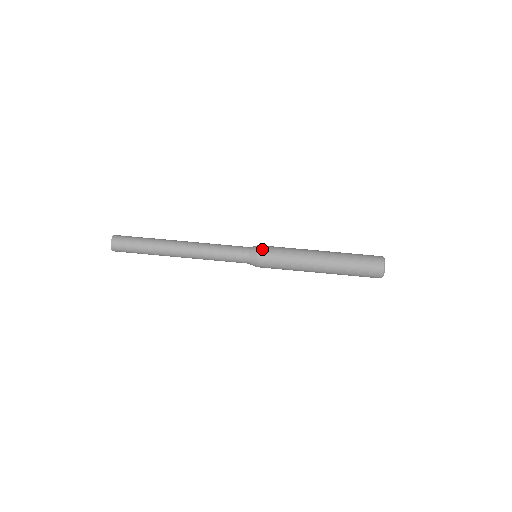
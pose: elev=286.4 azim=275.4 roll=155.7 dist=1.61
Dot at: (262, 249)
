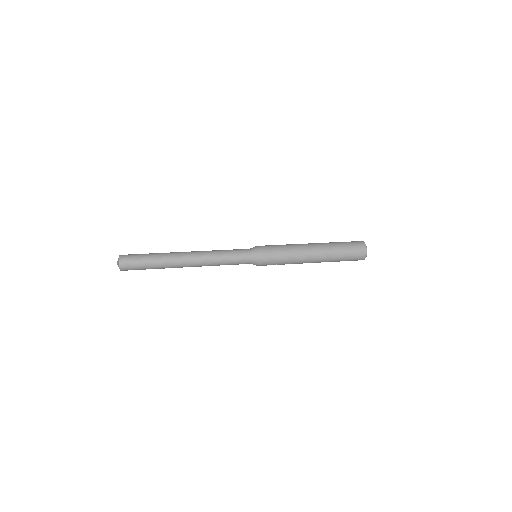
Dot at: occluded
